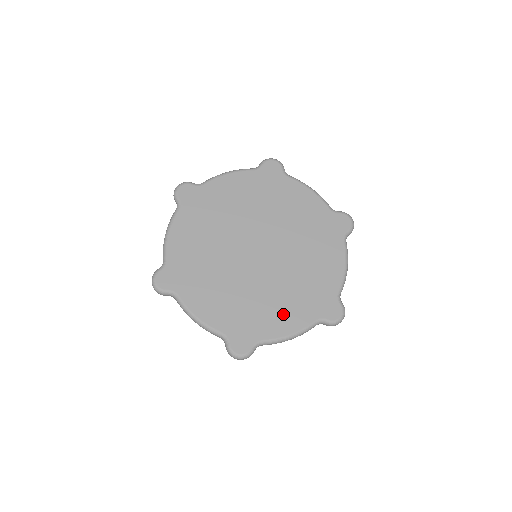
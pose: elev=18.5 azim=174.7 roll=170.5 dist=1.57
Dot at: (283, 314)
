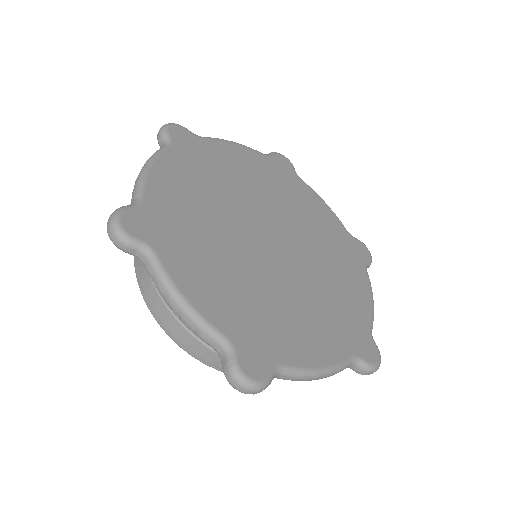
Dot at: (310, 335)
